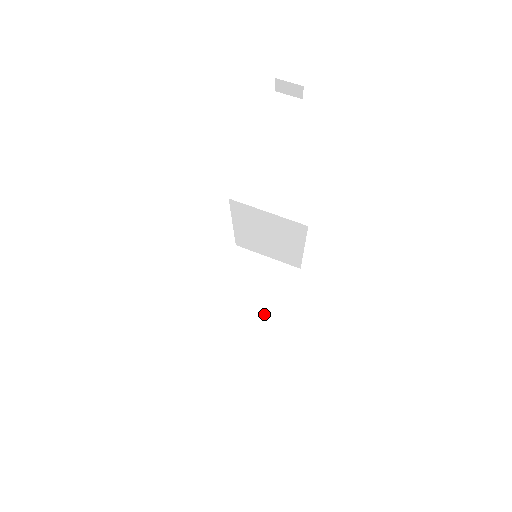
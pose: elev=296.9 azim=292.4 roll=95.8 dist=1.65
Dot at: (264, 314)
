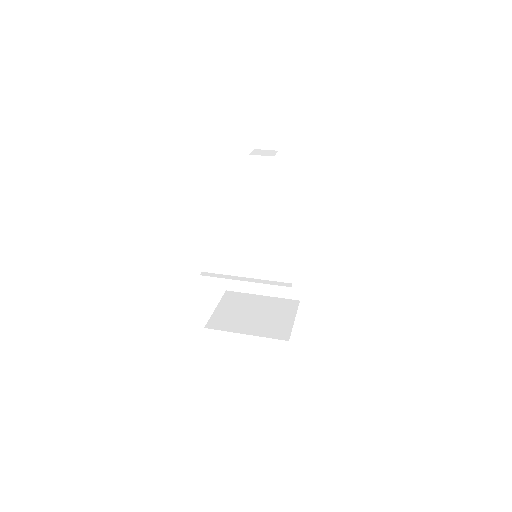
Dot at: (270, 333)
